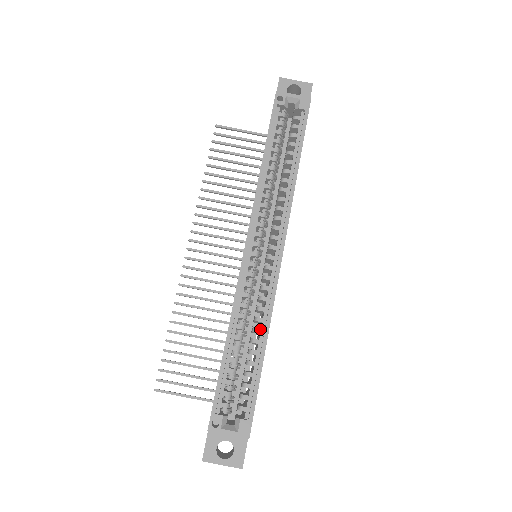
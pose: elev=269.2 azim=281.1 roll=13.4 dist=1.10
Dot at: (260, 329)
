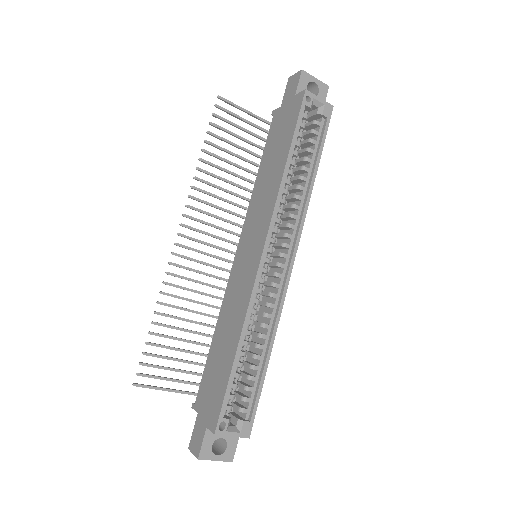
Dot at: (266, 335)
